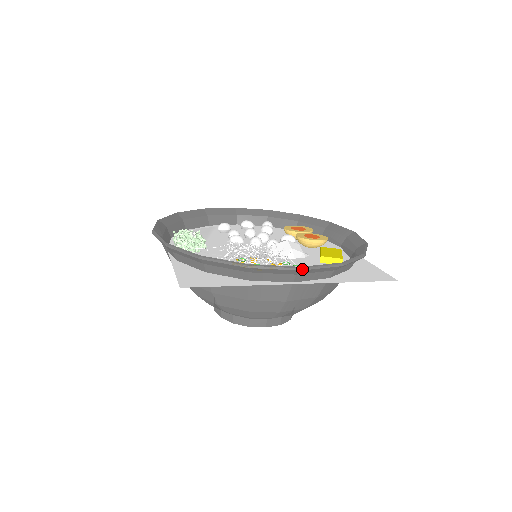
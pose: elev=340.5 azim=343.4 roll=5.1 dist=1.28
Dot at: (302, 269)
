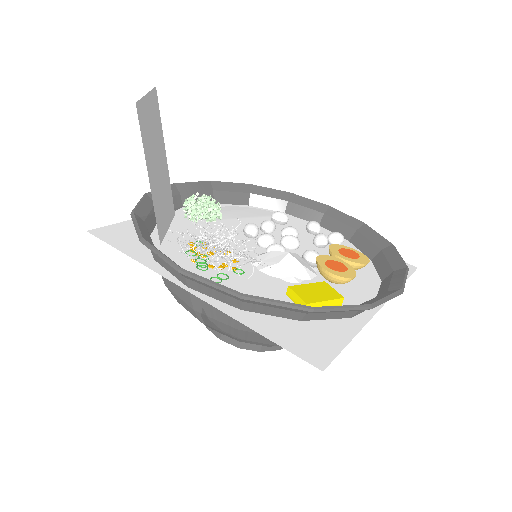
Dot at: (180, 271)
